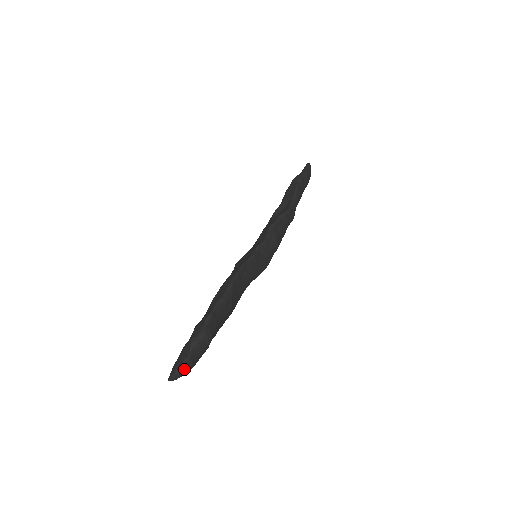
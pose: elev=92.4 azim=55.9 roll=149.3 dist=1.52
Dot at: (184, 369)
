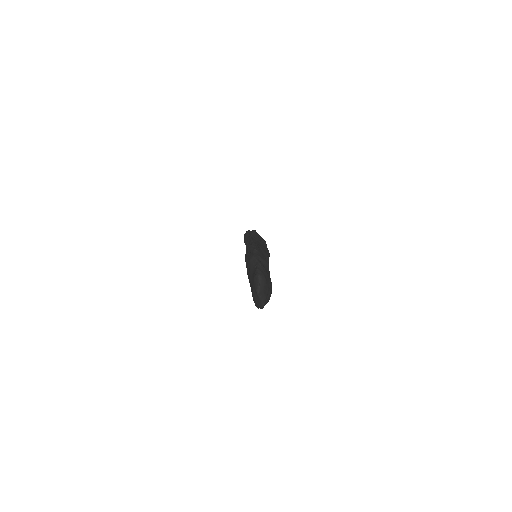
Dot at: (263, 273)
